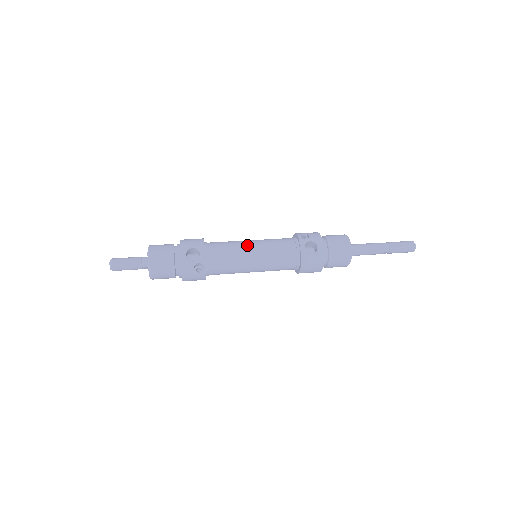
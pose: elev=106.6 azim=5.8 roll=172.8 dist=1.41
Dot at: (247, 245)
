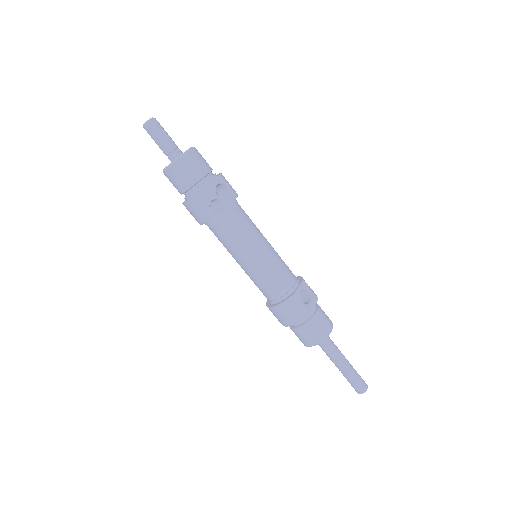
Dot at: (264, 237)
